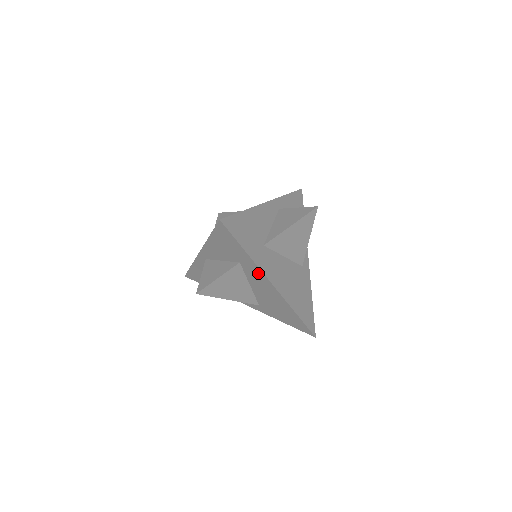
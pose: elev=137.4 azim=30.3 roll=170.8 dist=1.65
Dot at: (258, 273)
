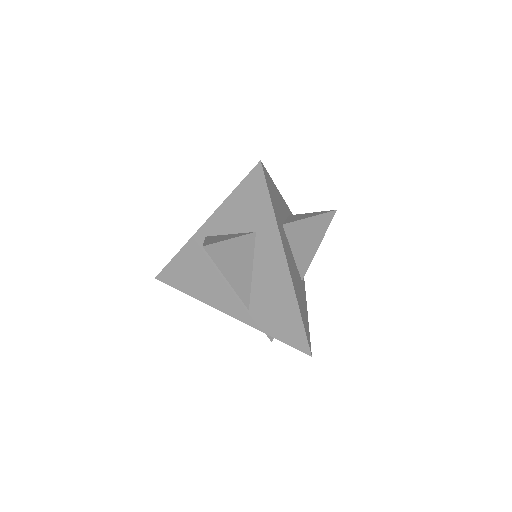
Dot at: (275, 246)
